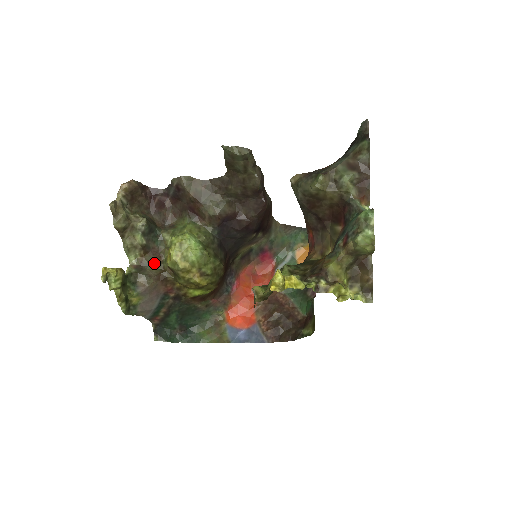
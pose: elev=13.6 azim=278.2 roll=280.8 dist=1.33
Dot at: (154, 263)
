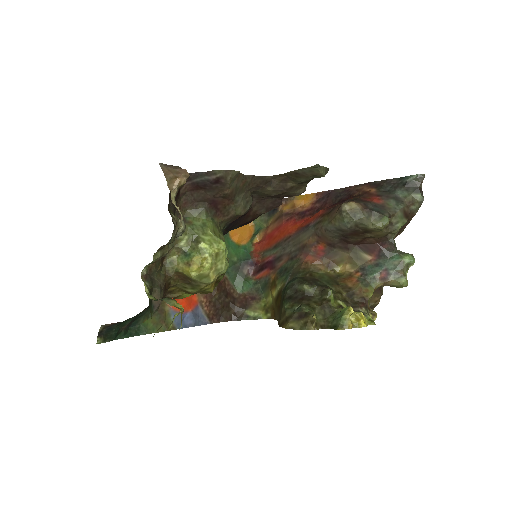
Dot at: (160, 268)
